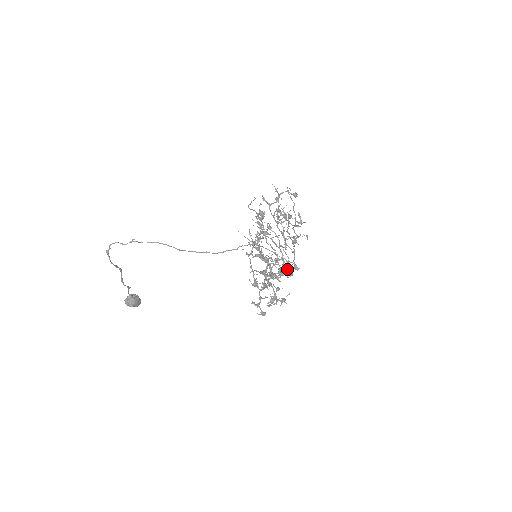
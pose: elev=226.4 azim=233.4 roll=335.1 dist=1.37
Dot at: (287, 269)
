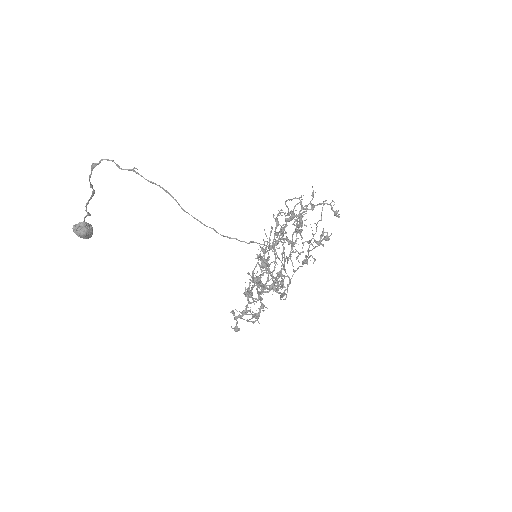
Dot at: (280, 287)
